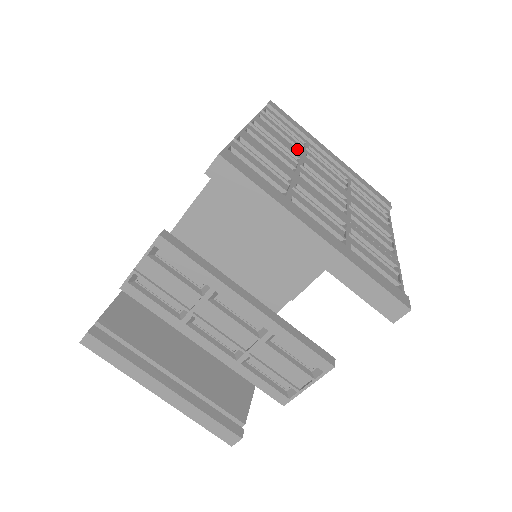
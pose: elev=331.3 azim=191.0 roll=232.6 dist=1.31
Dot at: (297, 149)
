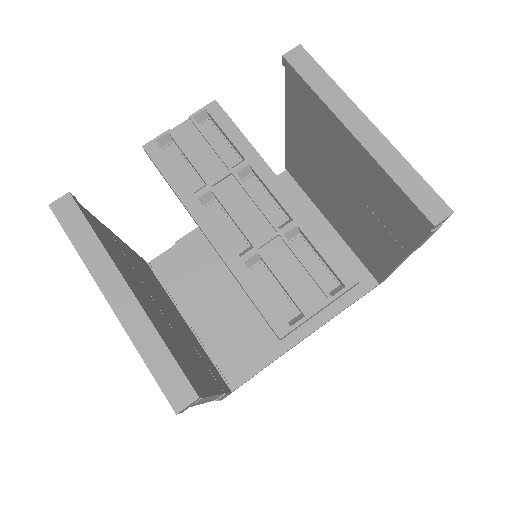
Dot at: occluded
